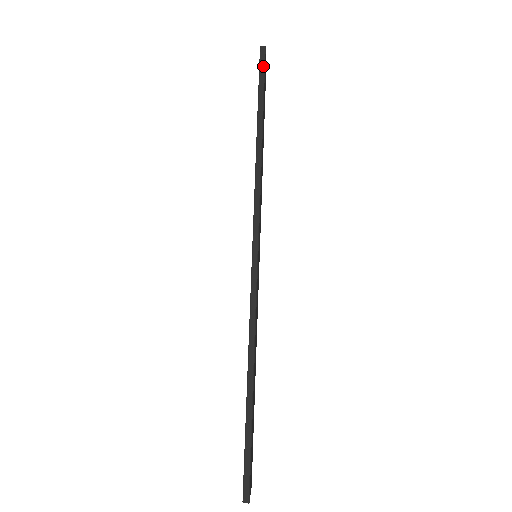
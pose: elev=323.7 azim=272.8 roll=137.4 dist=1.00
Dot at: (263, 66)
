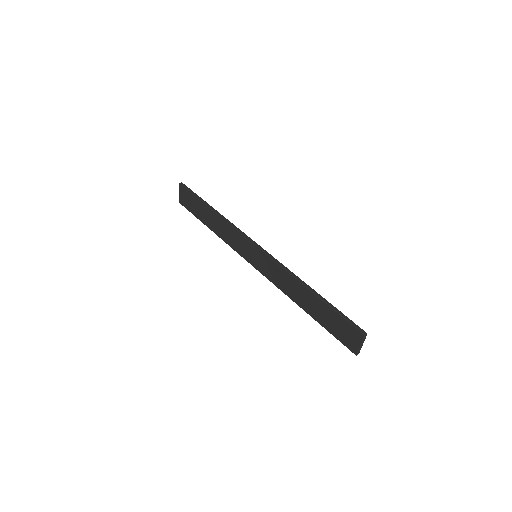
Dot at: (188, 188)
